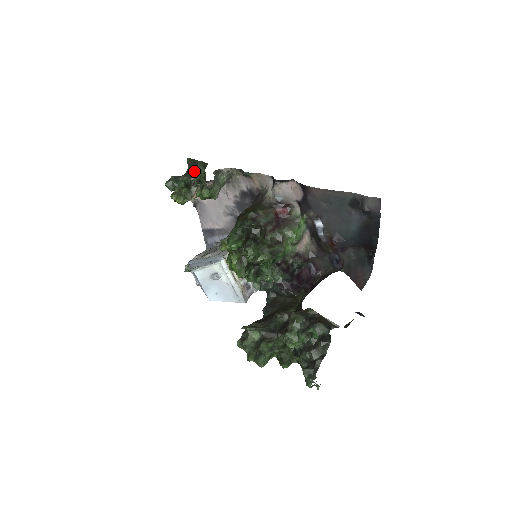
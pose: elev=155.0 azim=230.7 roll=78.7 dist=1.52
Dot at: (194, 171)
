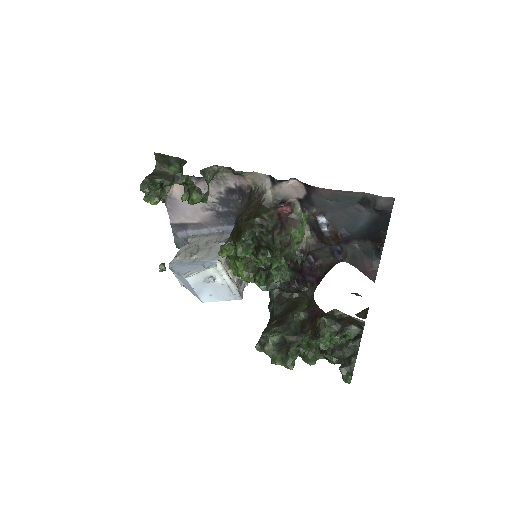
Dot at: (176, 173)
